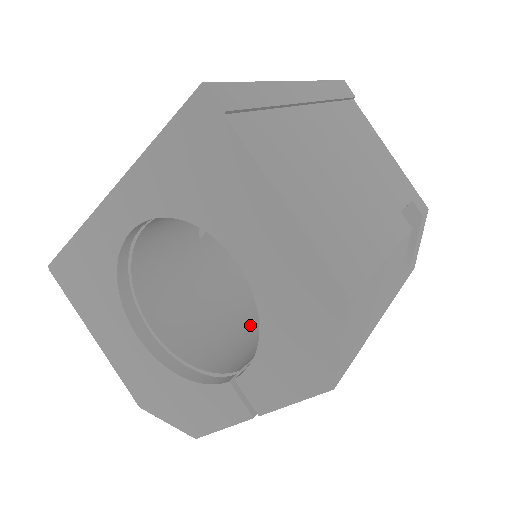
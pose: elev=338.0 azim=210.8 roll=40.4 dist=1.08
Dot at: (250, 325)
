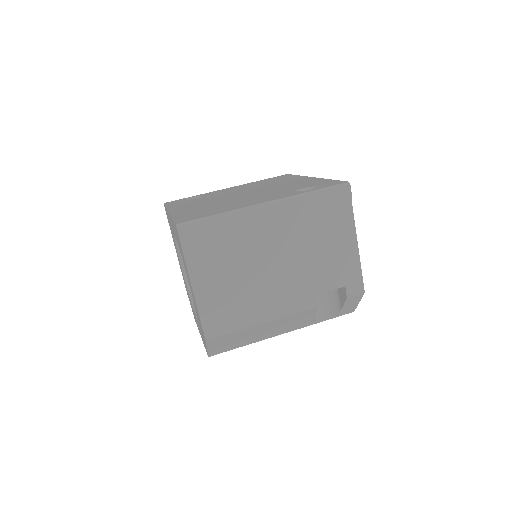
Dot at: occluded
